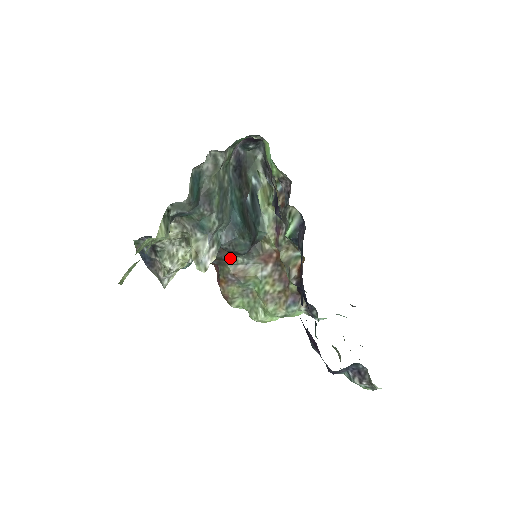
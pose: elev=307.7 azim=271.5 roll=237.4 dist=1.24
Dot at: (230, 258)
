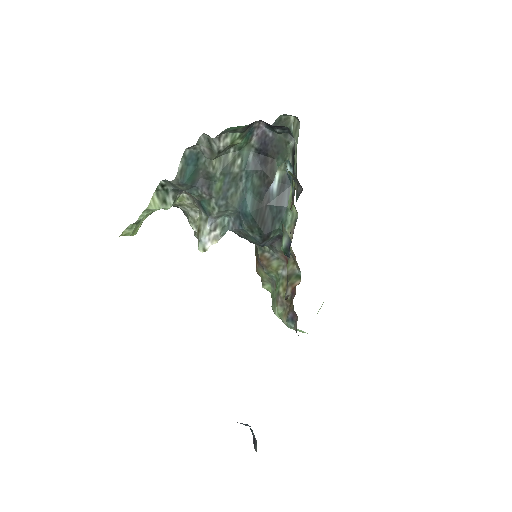
Dot at: occluded
